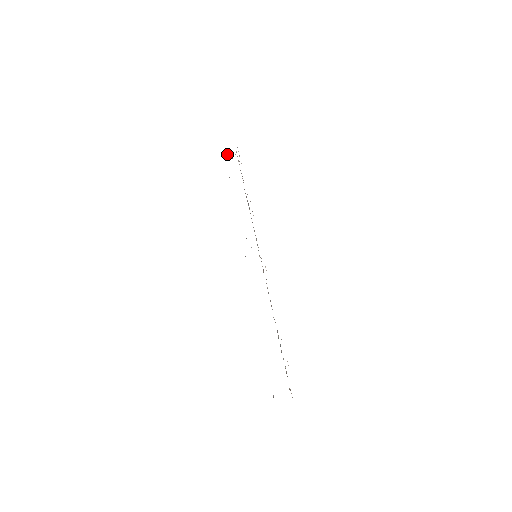
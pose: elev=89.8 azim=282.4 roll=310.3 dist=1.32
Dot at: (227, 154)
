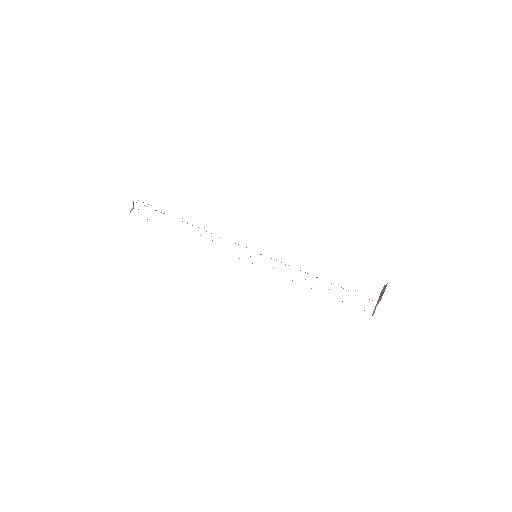
Dot at: (131, 210)
